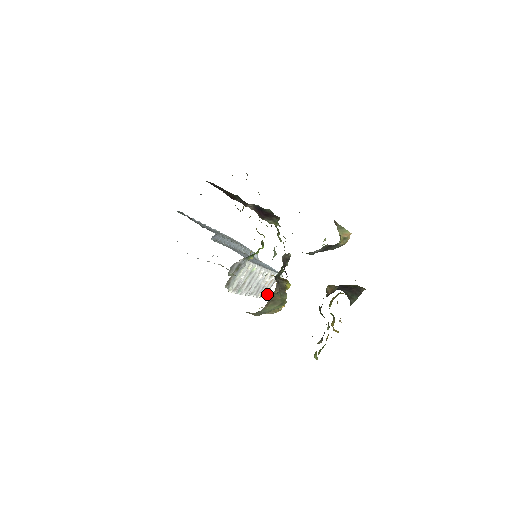
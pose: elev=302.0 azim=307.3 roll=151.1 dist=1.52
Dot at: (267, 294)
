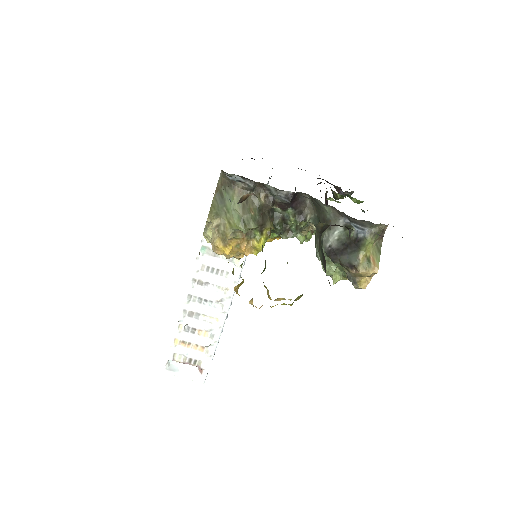
Dot at: (175, 360)
